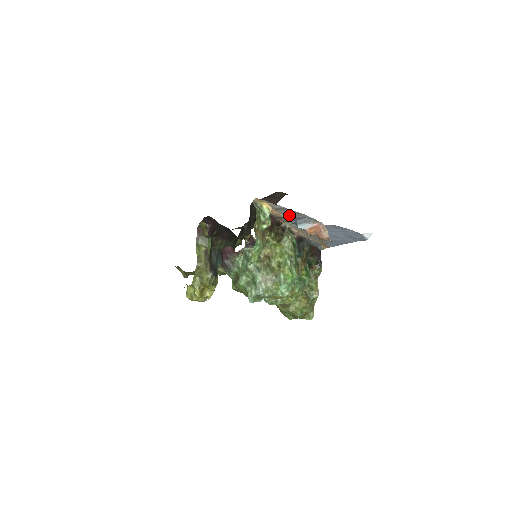
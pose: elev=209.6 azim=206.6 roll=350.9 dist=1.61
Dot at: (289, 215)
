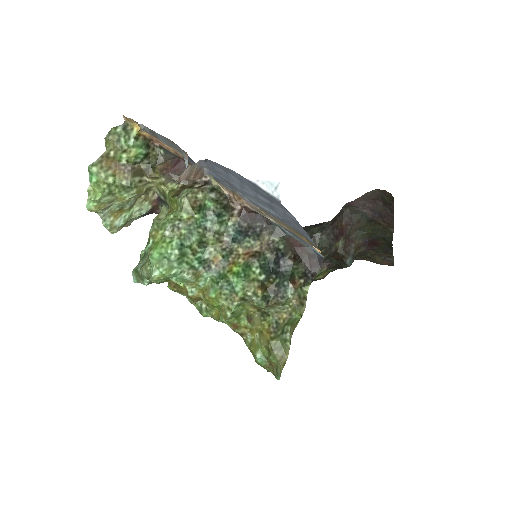
Dot at: (177, 149)
